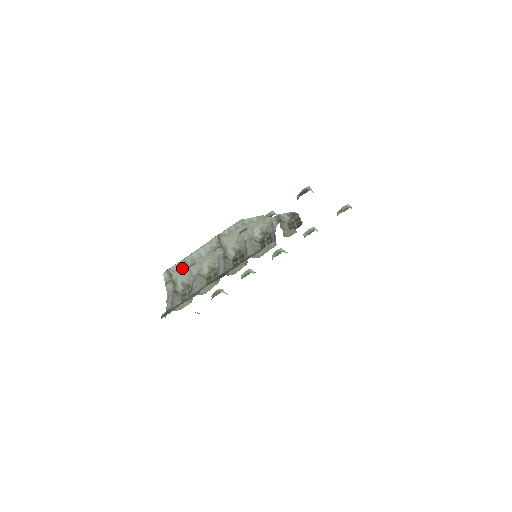
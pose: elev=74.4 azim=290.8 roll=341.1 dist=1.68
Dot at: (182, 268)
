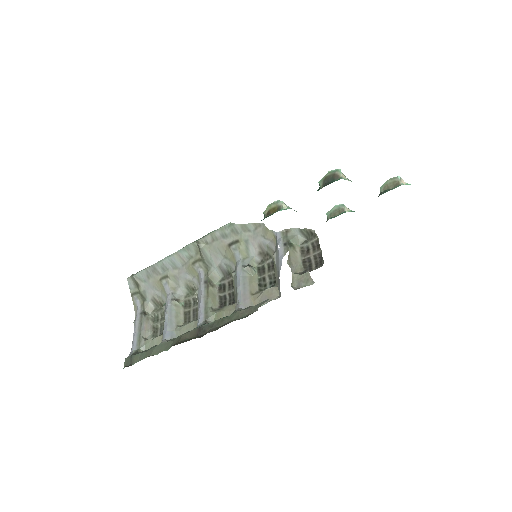
Dot at: (151, 278)
